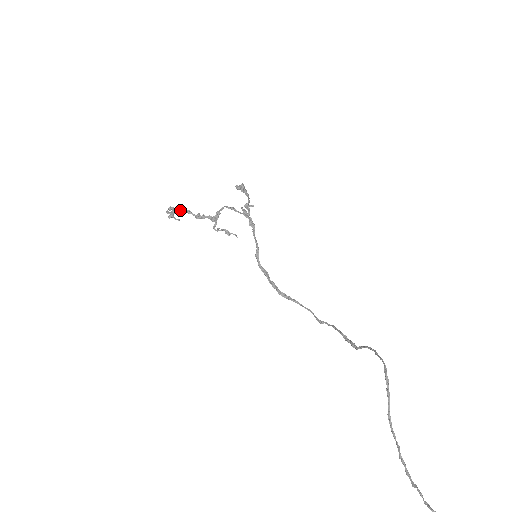
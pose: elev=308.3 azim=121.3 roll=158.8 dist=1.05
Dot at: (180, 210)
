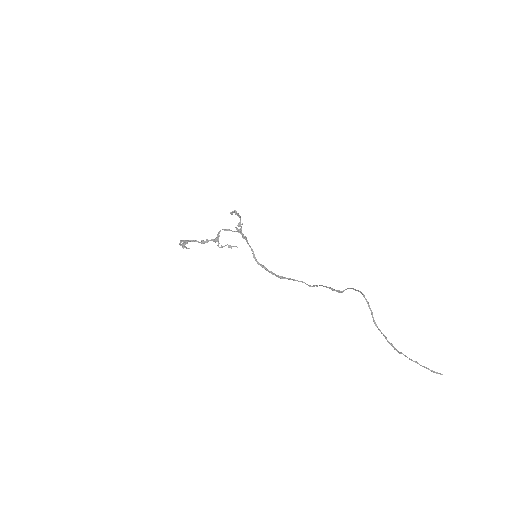
Dot at: (188, 241)
